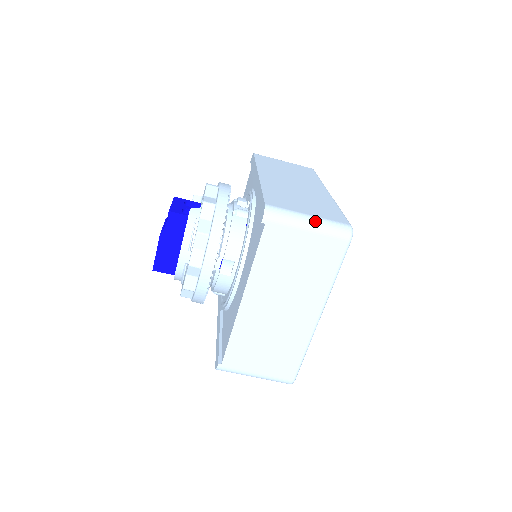
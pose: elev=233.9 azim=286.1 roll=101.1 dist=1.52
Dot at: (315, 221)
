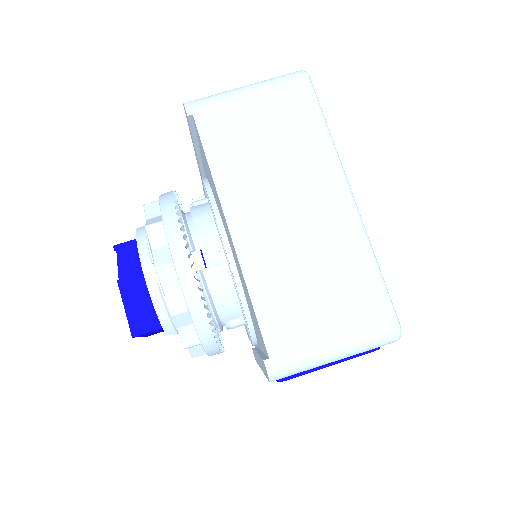
Dot at: (252, 84)
